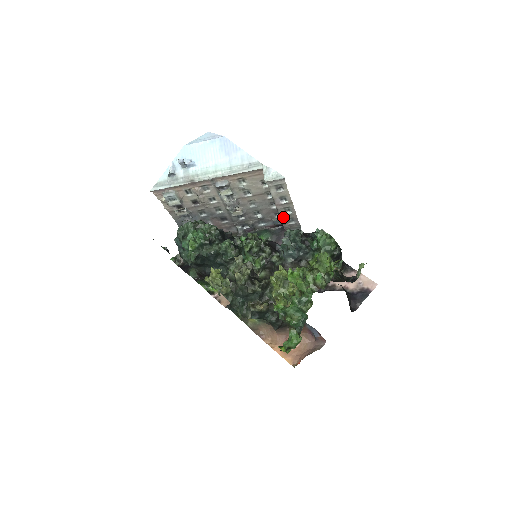
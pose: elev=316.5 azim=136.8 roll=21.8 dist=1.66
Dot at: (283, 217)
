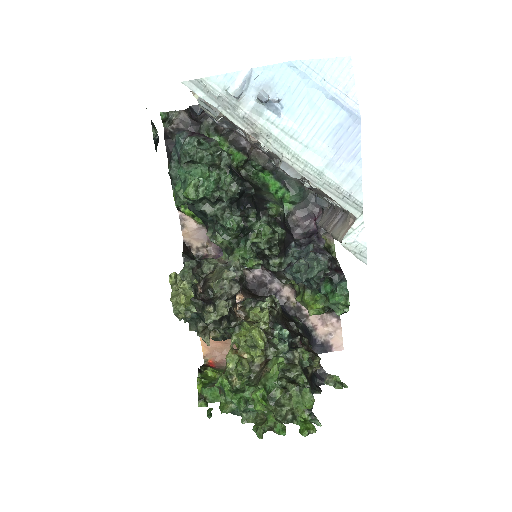
Dot at: occluded
